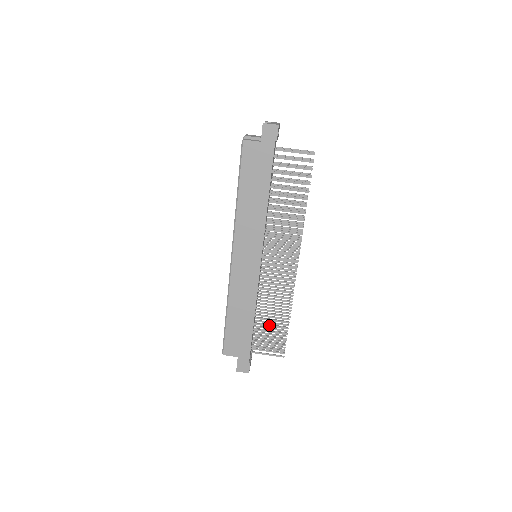
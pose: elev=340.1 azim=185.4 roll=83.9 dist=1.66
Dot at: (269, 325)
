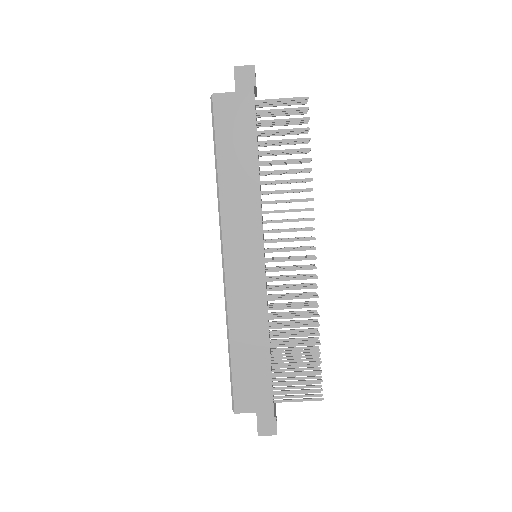
Dot at: (292, 353)
